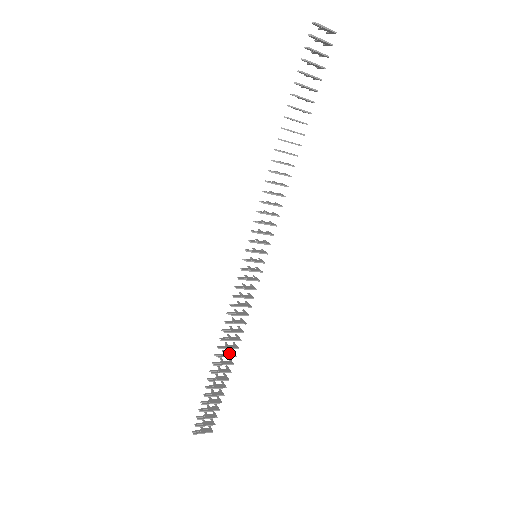
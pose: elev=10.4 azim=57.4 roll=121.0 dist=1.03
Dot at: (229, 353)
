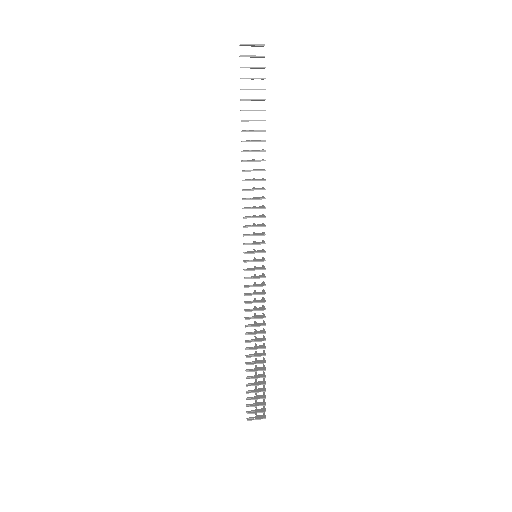
Dot at: (260, 346)
